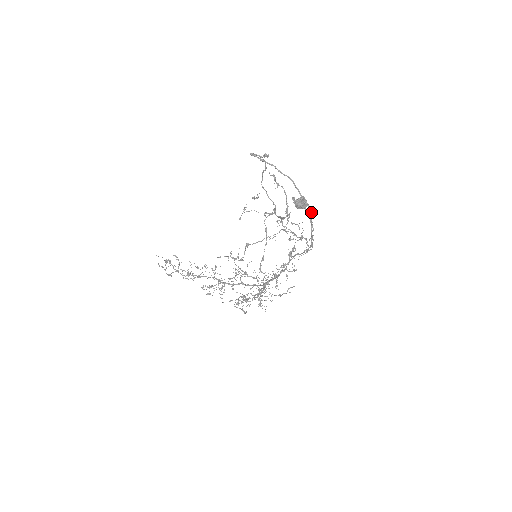
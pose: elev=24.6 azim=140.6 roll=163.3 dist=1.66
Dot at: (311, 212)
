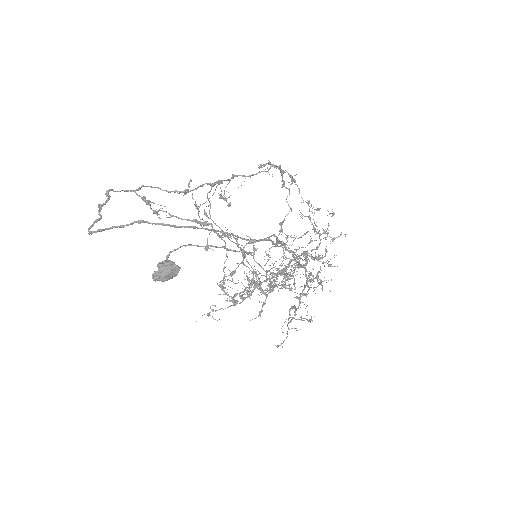
Dot at: occluded
